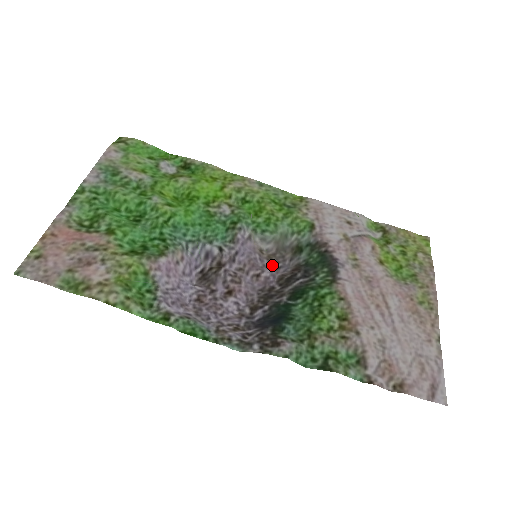
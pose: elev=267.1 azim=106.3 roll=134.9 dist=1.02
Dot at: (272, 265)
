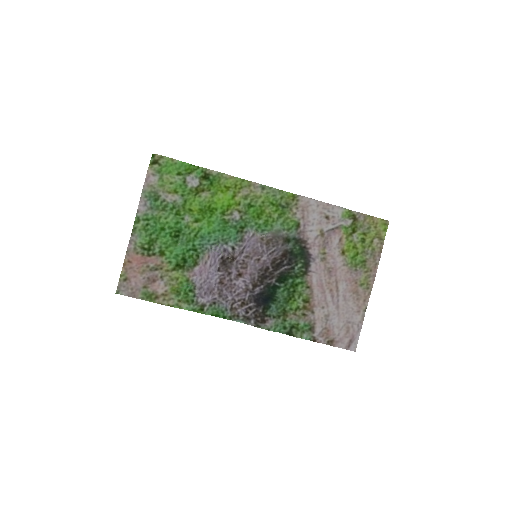
Dot at: (269, 250)
